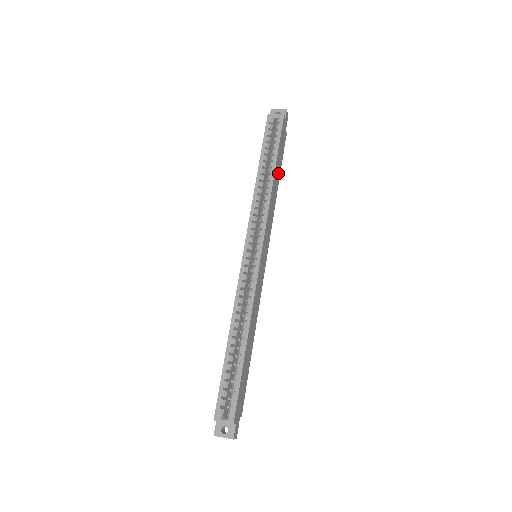
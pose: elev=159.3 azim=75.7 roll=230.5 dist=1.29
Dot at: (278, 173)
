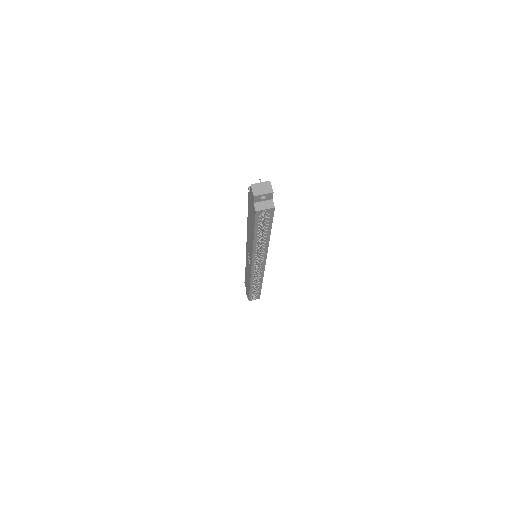
Dot at: occluded
